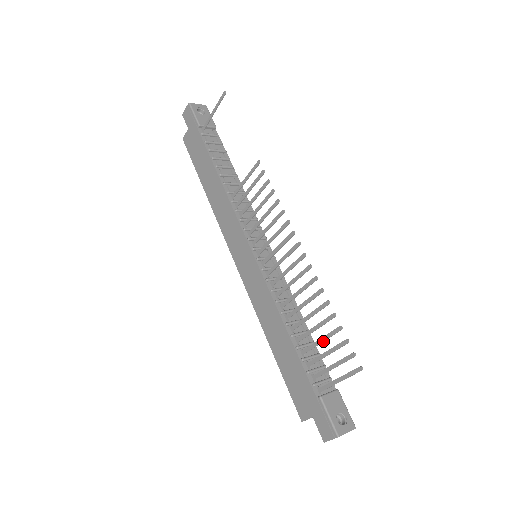
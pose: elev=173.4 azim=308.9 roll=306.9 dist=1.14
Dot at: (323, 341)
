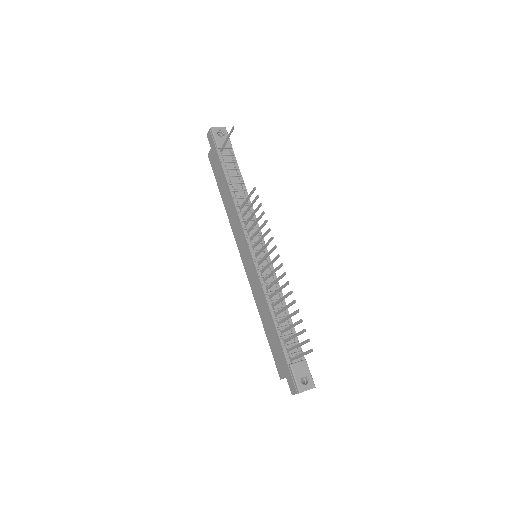
Dot at: (292, 327)
